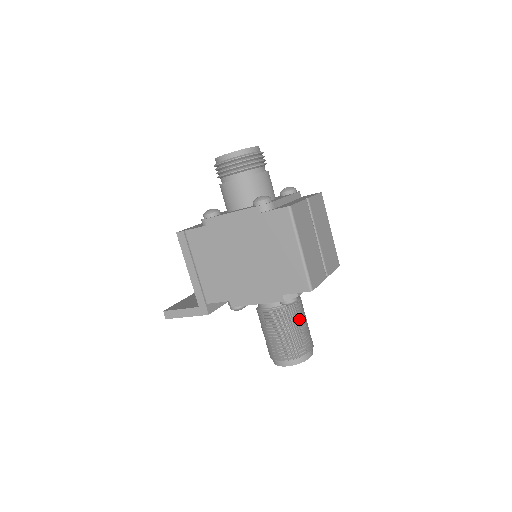
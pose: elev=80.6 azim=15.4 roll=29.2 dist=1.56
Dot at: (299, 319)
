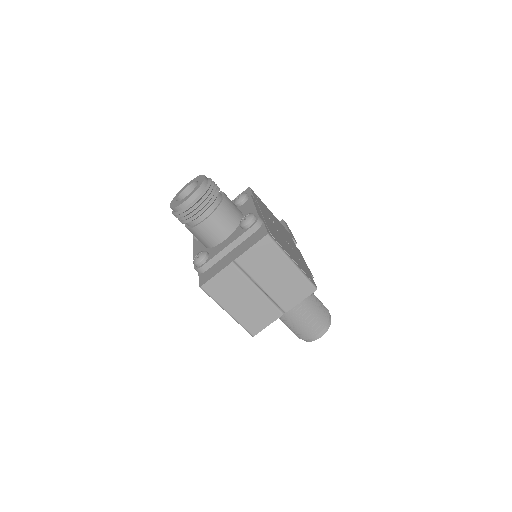
Dot at: (295, 317)
